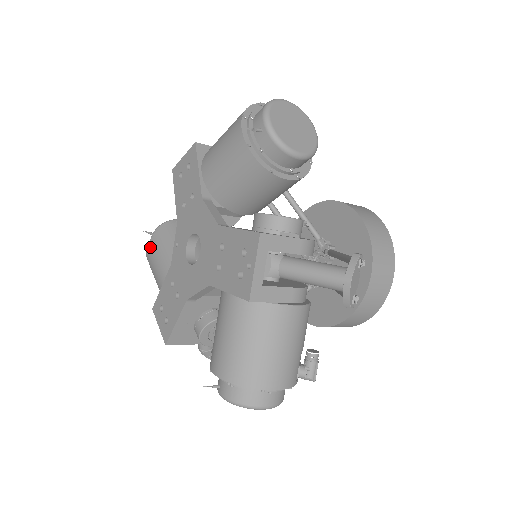
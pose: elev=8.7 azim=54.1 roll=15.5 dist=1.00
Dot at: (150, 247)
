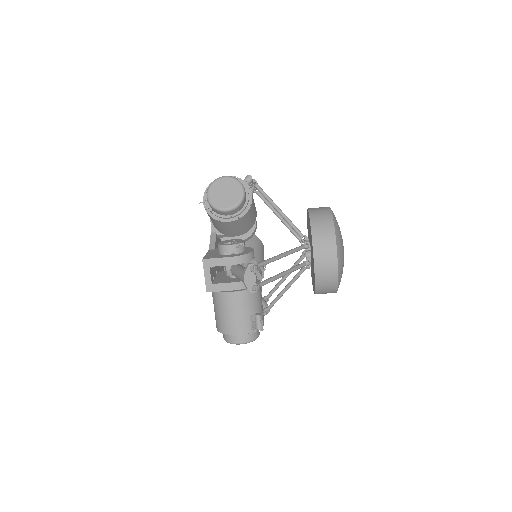
Dot at: occluded
